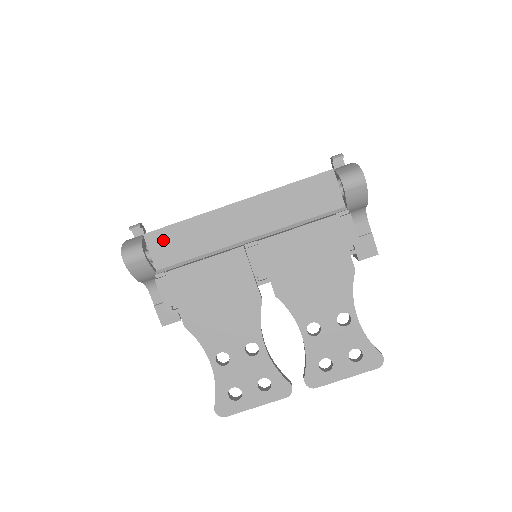
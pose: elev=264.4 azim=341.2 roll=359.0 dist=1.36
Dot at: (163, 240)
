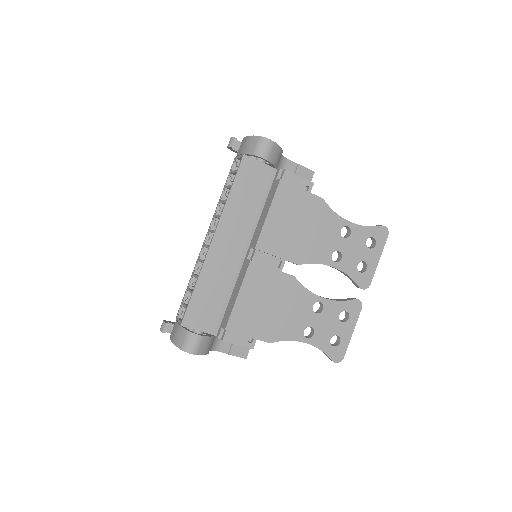
Dot at: (196, 314)
